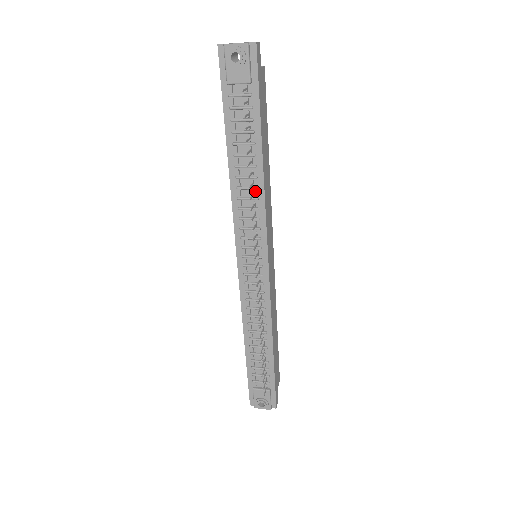
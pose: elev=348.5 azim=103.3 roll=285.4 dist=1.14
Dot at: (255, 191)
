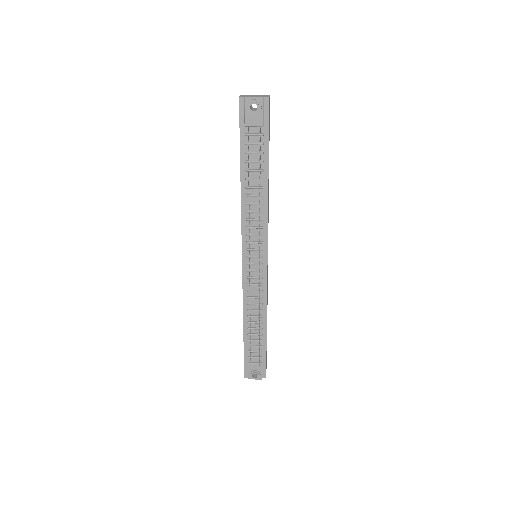
Dot at: (261, 206)
